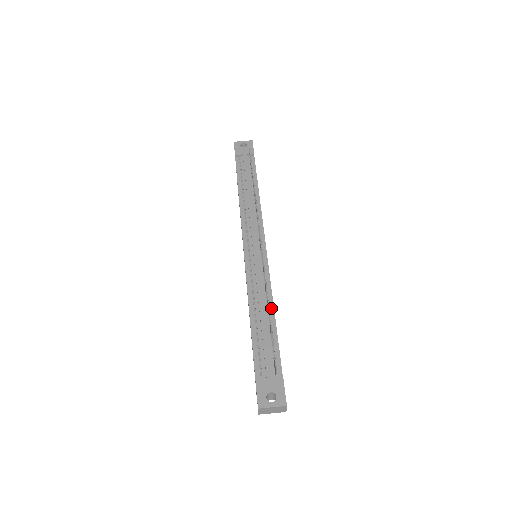
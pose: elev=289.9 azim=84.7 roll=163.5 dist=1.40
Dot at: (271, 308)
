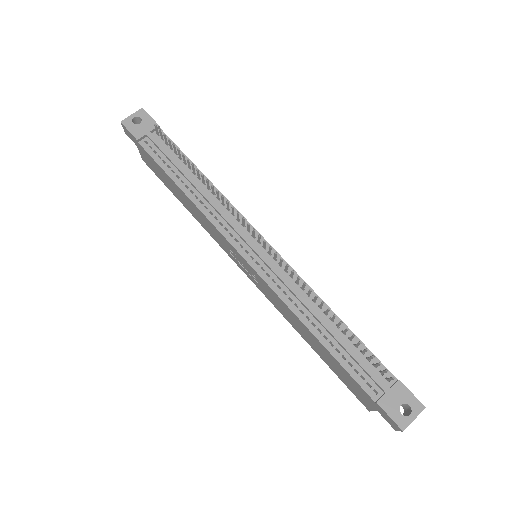
Dot at: (329, 312)
